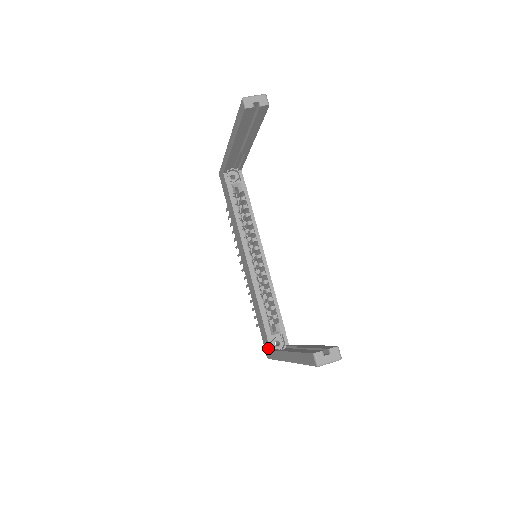
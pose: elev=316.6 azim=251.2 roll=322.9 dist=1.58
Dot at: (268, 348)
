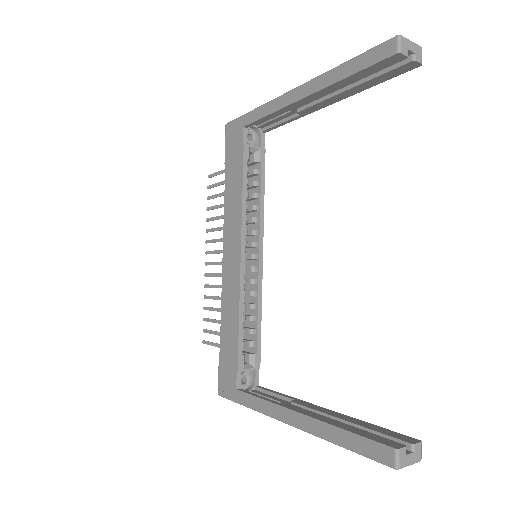
Dot at: (231, 384)
